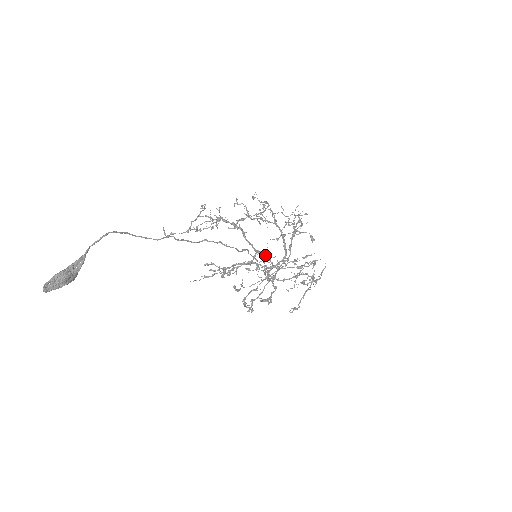
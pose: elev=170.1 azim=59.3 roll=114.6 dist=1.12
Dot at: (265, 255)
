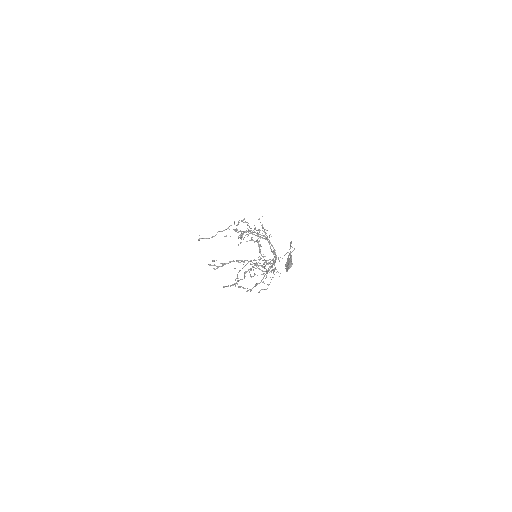
Dot at: (275, 256)
